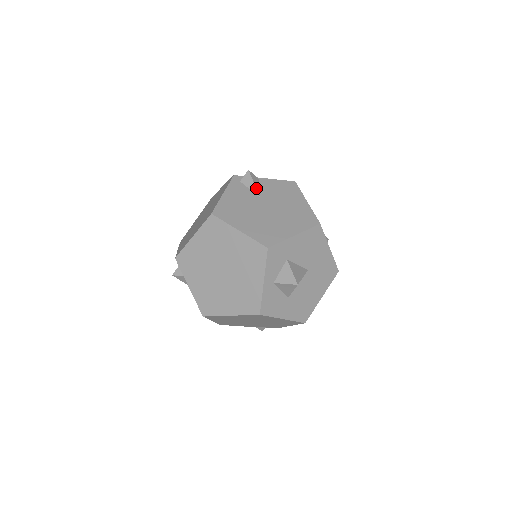
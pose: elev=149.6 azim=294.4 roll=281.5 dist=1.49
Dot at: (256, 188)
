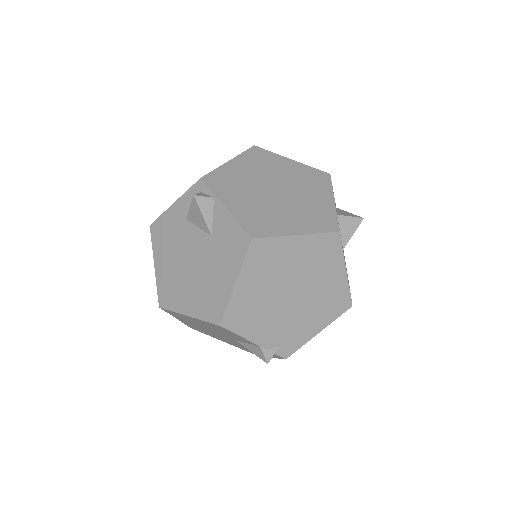
Dot at: occluded
